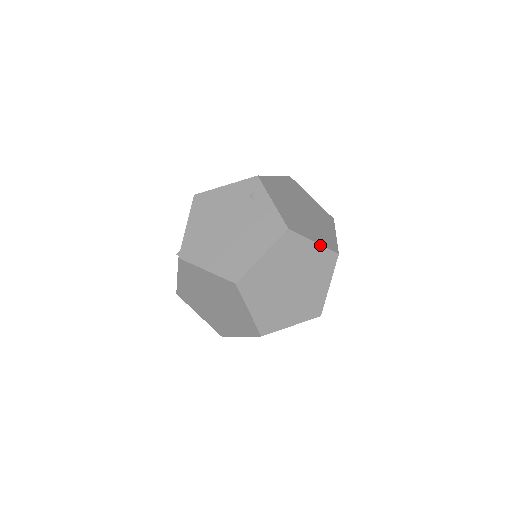
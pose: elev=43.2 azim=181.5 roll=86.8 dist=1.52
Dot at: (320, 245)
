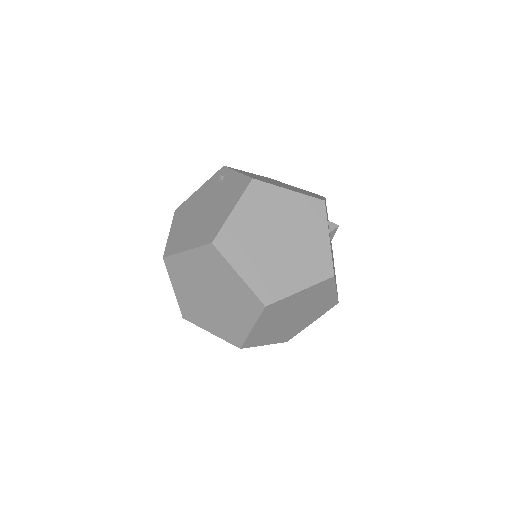
Dot at: (297, 193)
